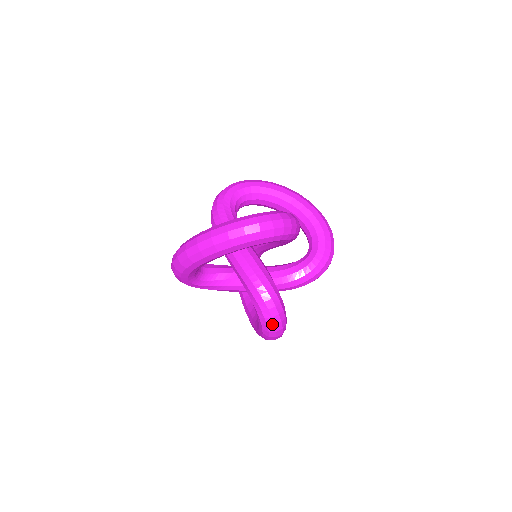
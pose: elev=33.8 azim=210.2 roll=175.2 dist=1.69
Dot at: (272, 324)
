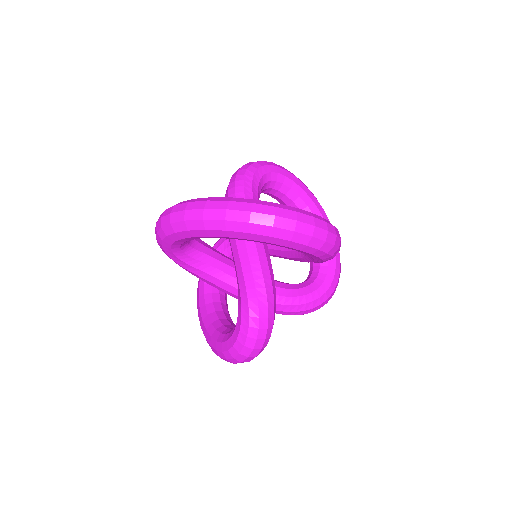
Dot at: (251, 347)
